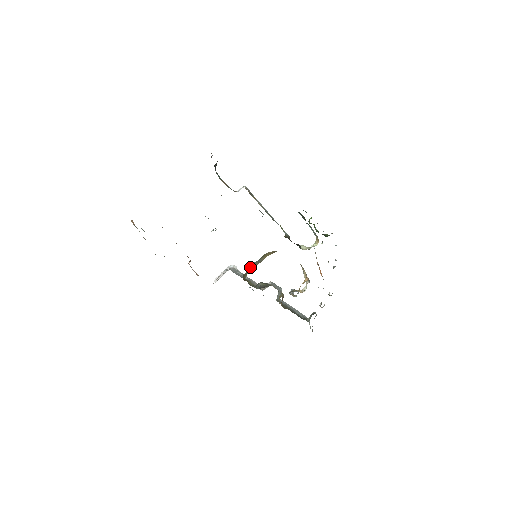
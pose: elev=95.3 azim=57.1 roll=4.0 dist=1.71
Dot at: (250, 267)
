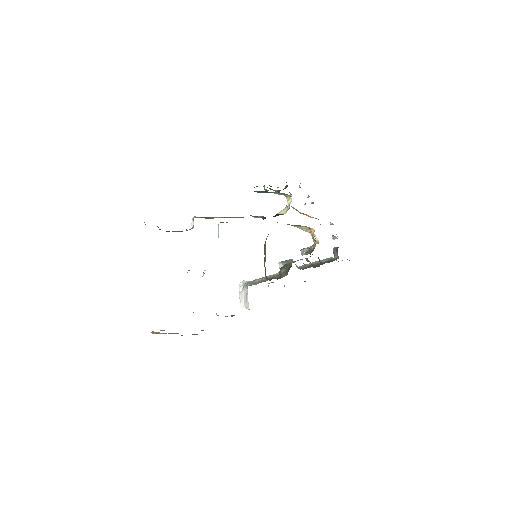
Dot at: occluded
